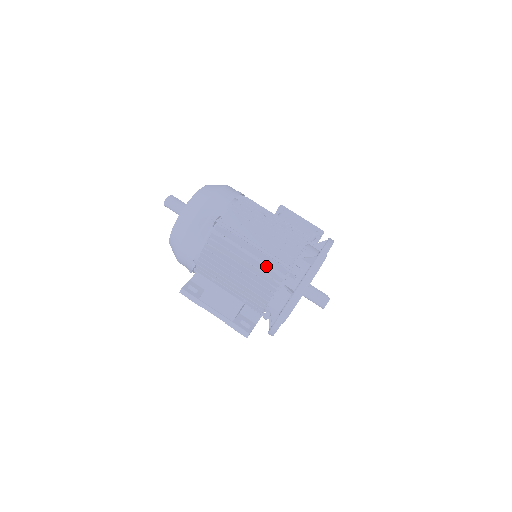
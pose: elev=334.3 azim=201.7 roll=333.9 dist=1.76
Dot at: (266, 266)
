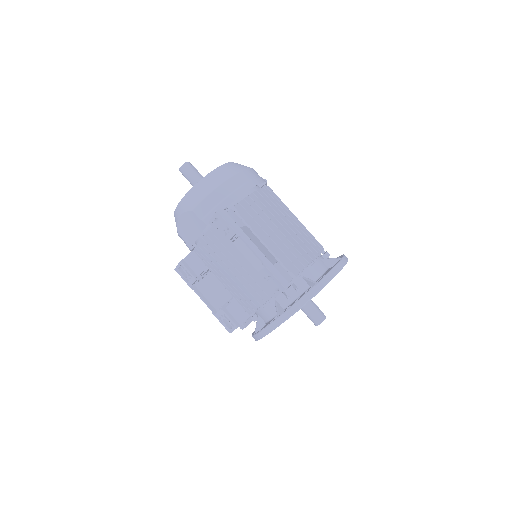
Dot at: occluded
